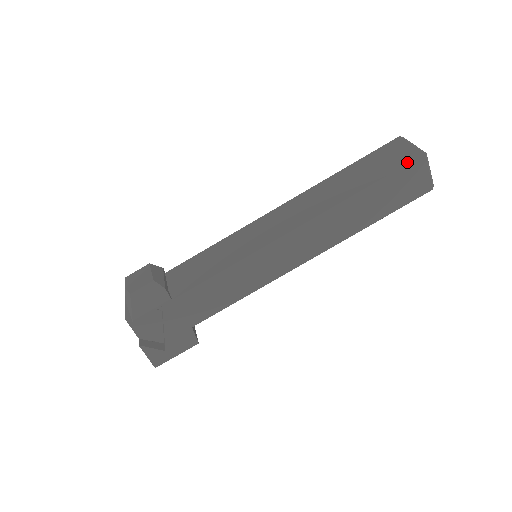
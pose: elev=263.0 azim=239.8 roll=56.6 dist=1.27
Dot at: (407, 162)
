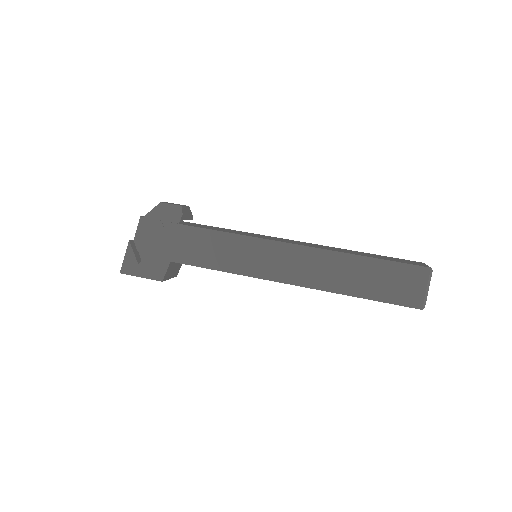
Dot at: (413, 264)
